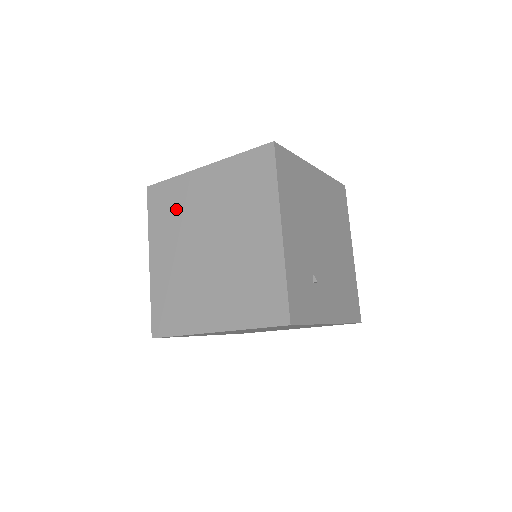
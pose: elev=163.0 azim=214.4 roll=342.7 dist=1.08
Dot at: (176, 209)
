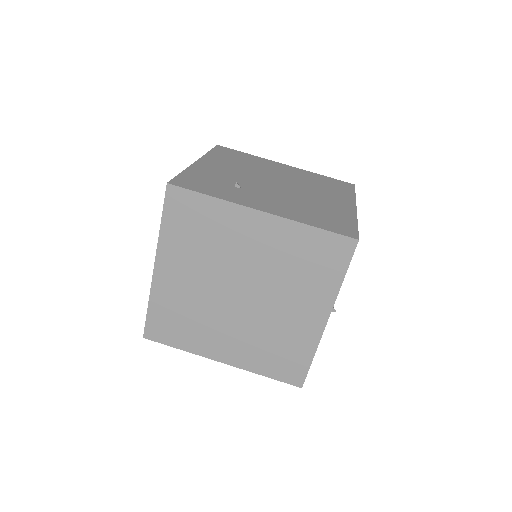
Dot at: occluded
